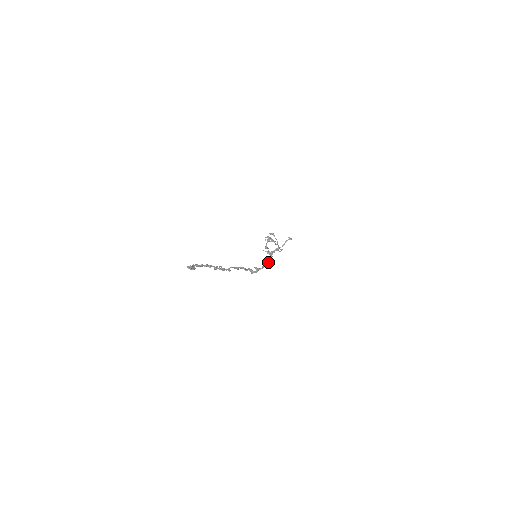
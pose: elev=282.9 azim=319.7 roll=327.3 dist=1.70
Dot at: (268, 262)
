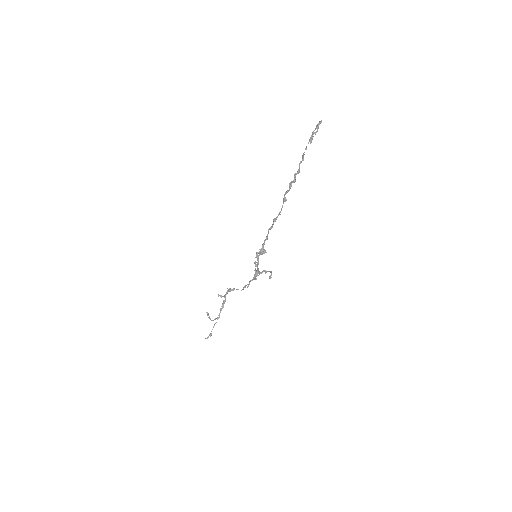
Dot at: (254, 278)
